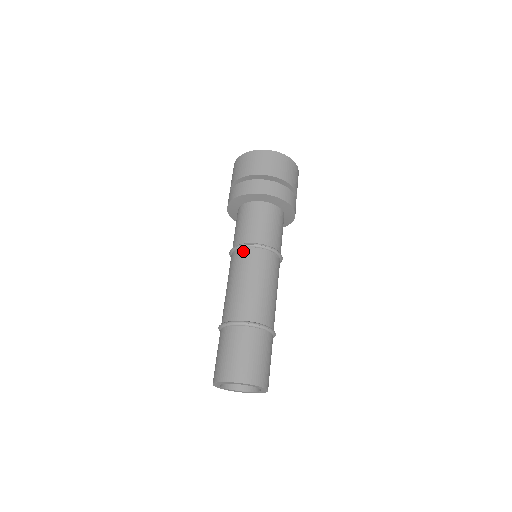
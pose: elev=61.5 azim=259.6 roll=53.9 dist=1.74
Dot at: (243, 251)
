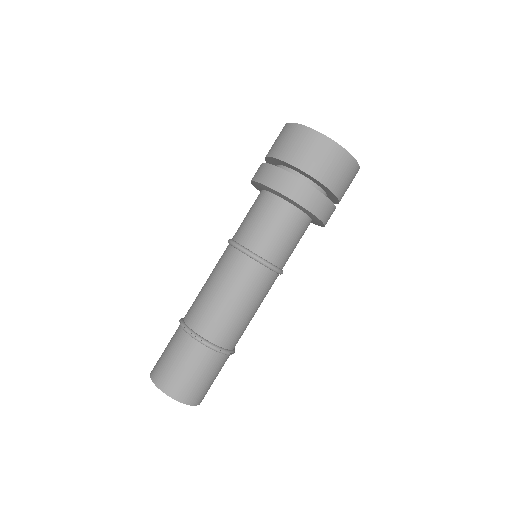
Dot at: (238, 255)
